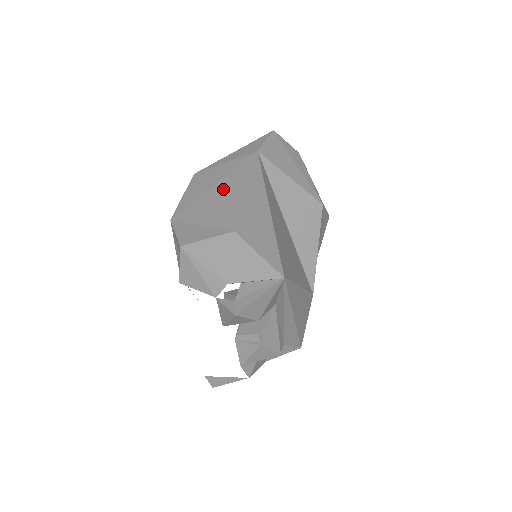
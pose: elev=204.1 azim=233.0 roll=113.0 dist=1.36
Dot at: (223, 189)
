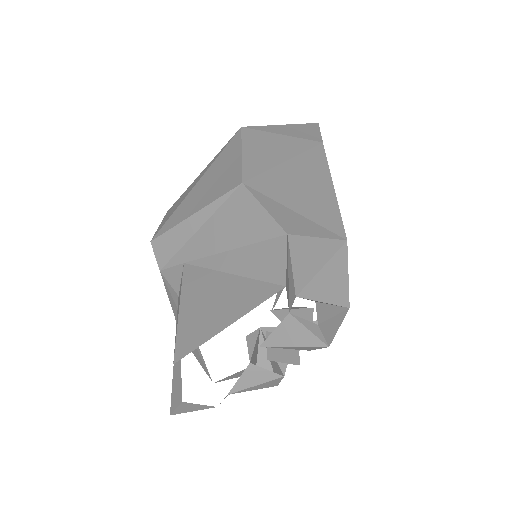
Dot at: (303, 172)
